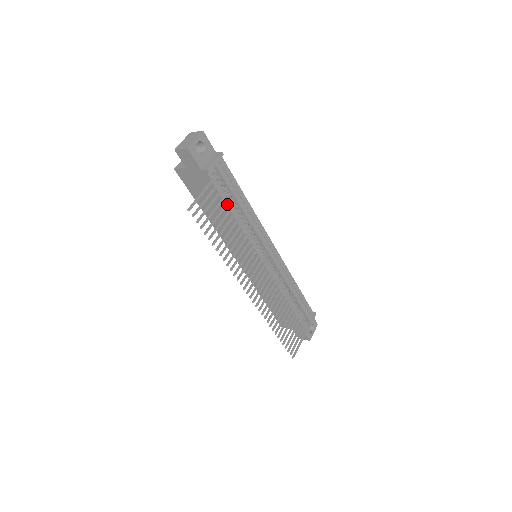
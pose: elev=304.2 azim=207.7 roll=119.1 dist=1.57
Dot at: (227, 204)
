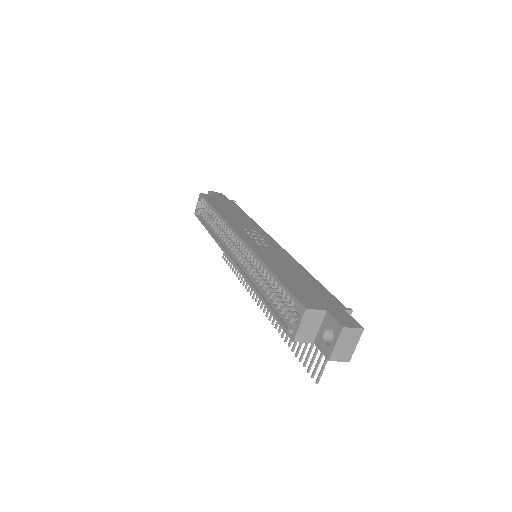
Dot at: occluded
